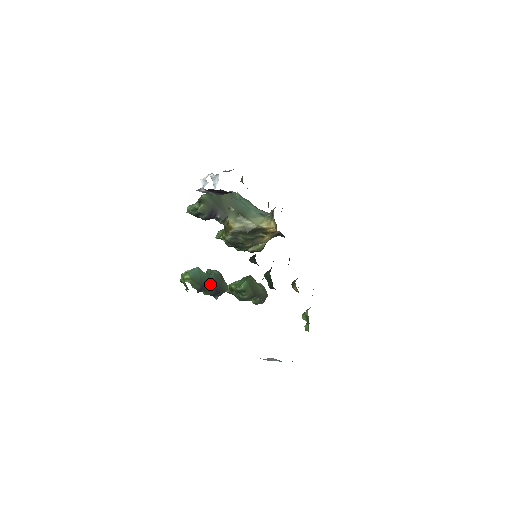
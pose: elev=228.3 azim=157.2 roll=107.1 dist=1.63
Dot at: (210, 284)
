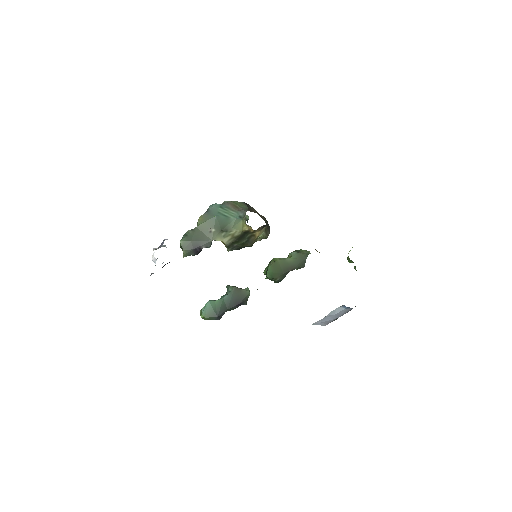
Dot at: (227, 305)
